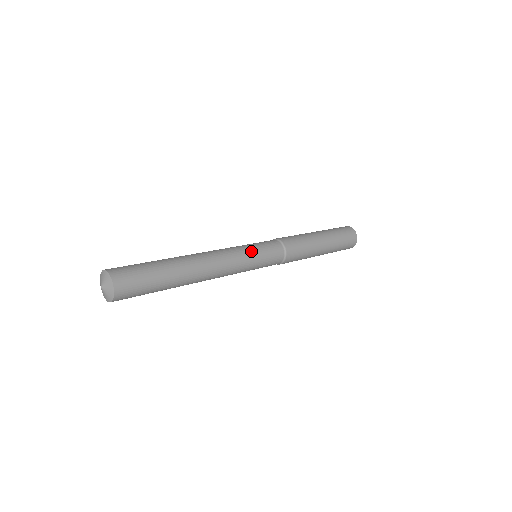
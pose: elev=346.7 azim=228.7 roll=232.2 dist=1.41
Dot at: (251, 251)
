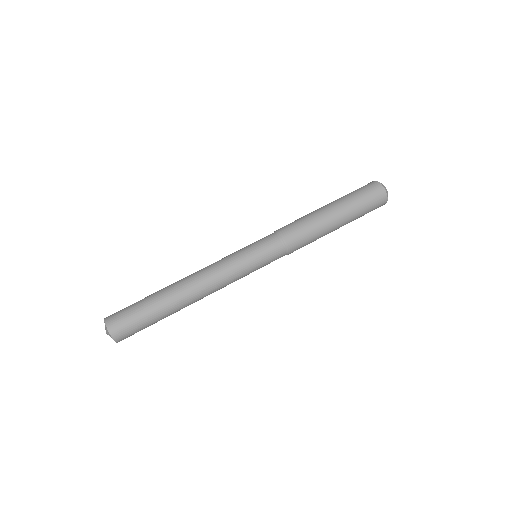
Dot at: (248, 268)
